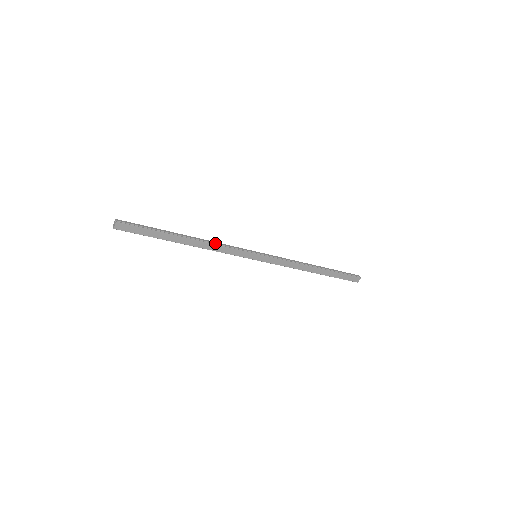
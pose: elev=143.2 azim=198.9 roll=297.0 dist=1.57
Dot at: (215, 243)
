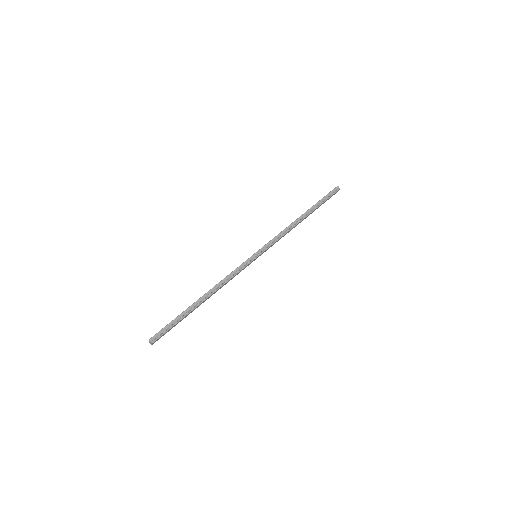
Dot at: (224, 281)
